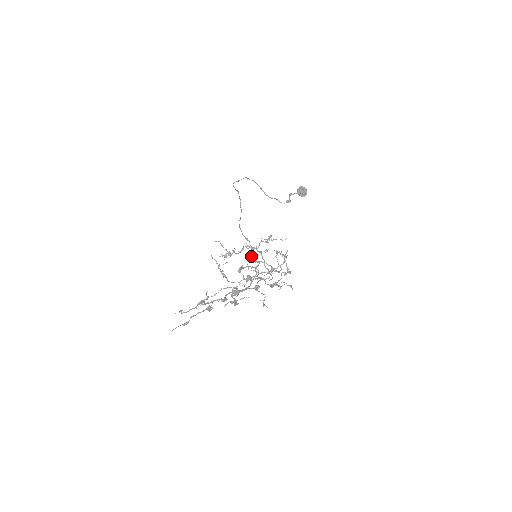
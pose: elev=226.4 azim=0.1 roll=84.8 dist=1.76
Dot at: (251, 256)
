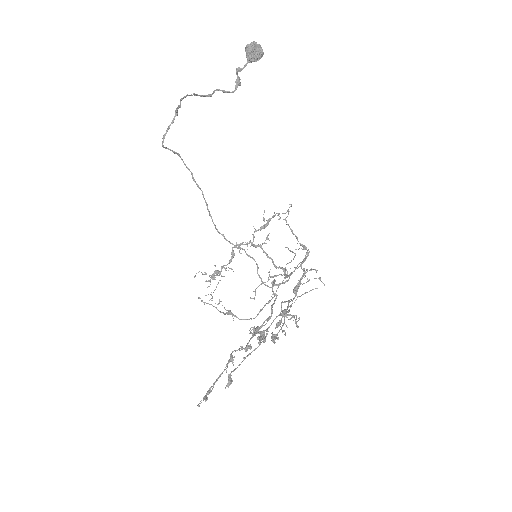
Dot at: (259, 275)
